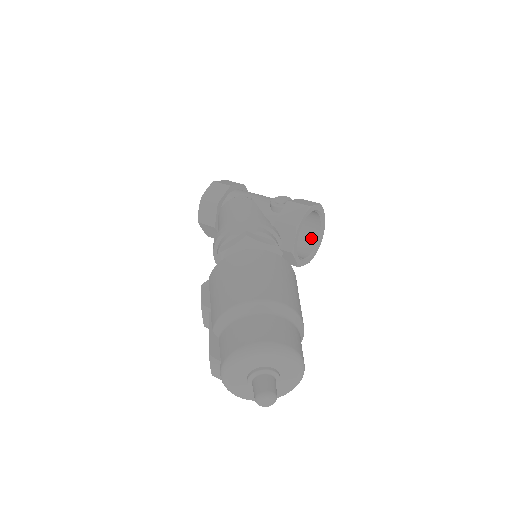
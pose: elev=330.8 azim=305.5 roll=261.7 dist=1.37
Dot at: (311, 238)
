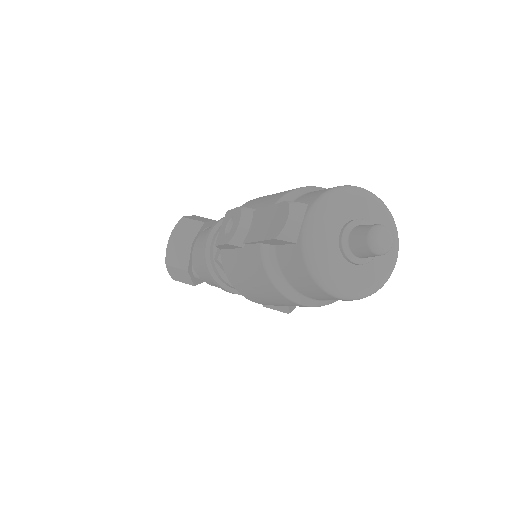
Dot at: occluded
